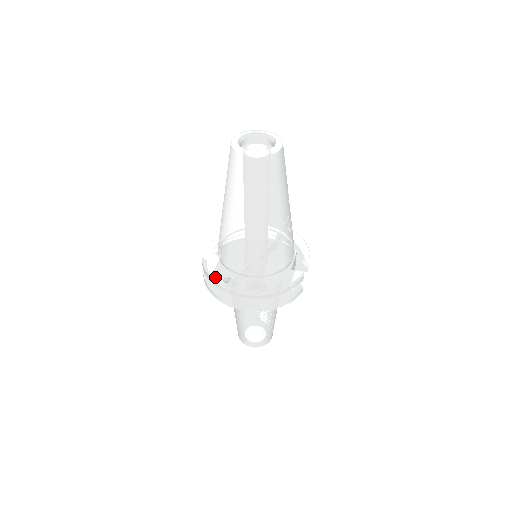
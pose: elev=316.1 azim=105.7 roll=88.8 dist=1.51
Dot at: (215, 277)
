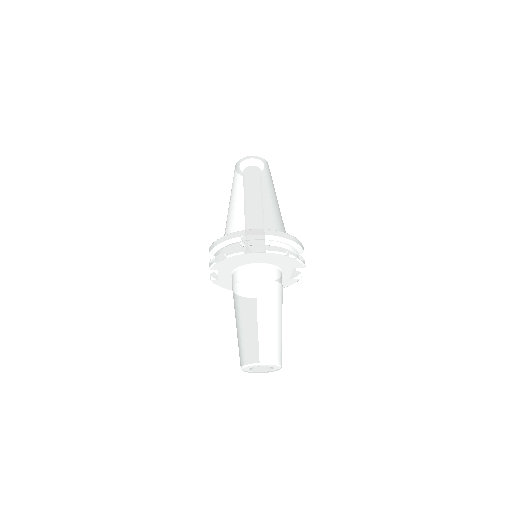
Dot at: (231, 234)
